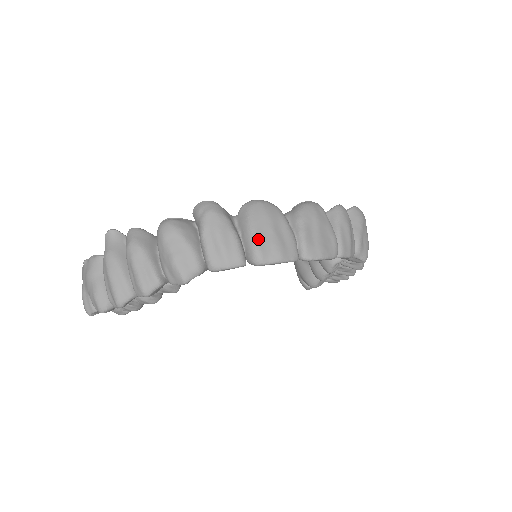
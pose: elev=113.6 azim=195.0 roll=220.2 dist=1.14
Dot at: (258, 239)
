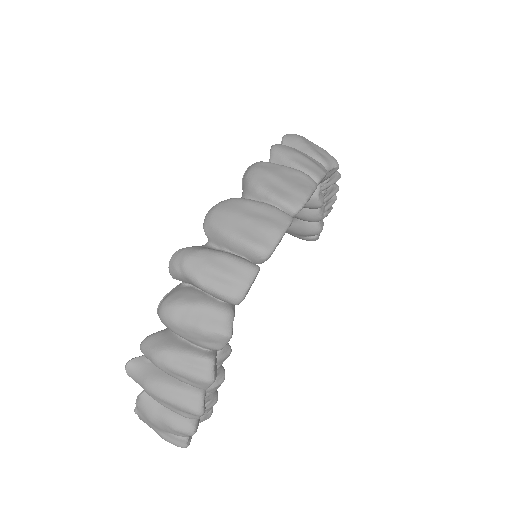
Dot at: (245, 238)
